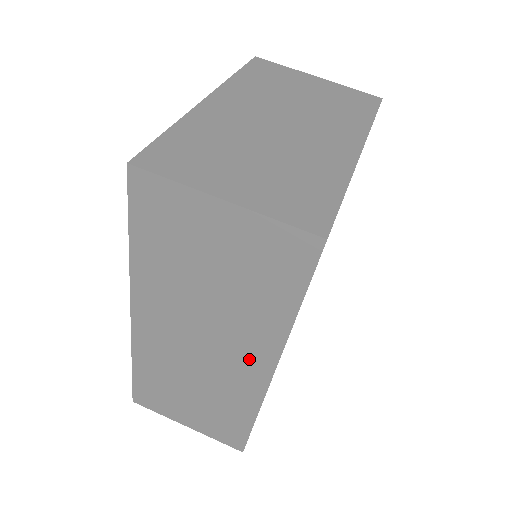
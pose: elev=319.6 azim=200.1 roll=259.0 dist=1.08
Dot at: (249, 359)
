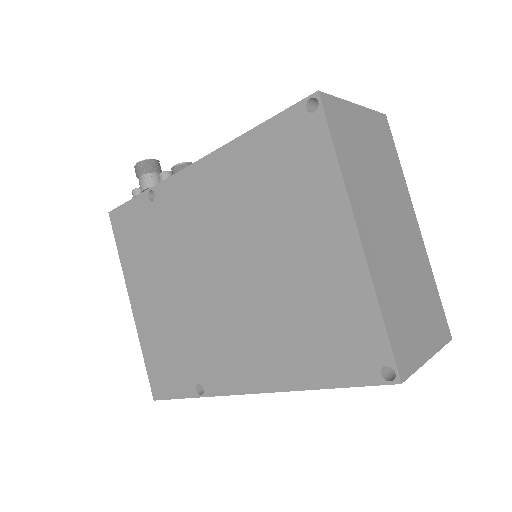
Dot at: occluded
